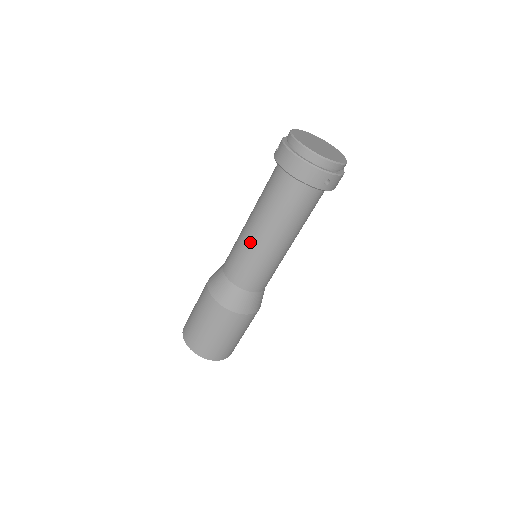
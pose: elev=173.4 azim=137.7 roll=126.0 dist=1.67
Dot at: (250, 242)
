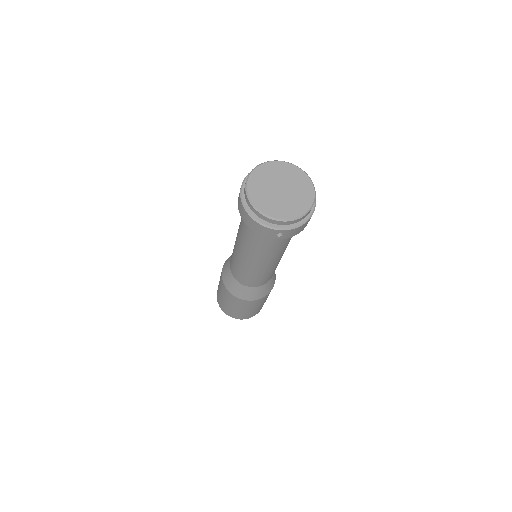
Dot at: (237, 254)
